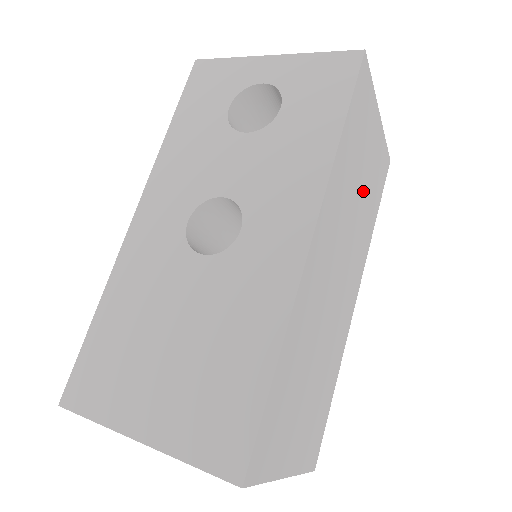
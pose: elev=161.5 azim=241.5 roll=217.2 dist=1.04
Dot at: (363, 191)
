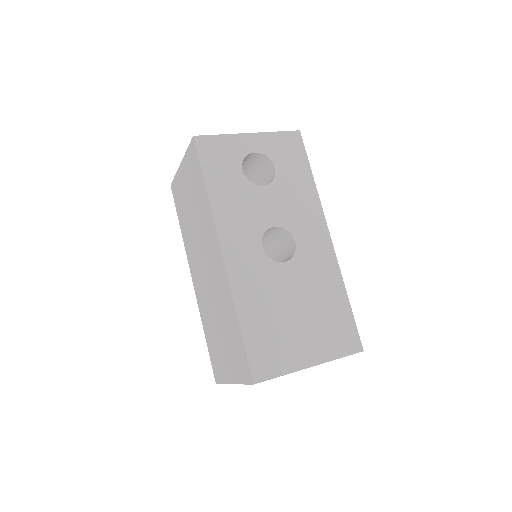
Dot at: occluded
